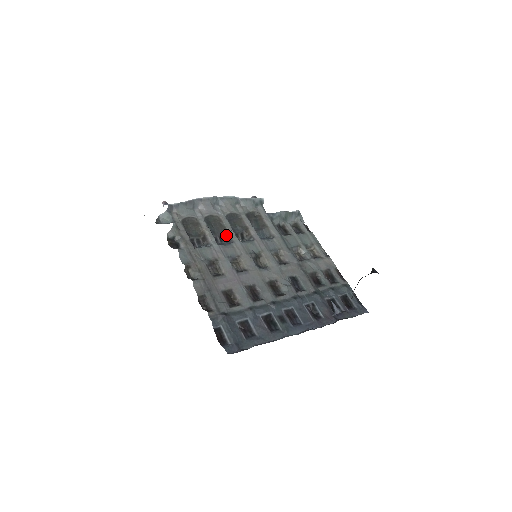
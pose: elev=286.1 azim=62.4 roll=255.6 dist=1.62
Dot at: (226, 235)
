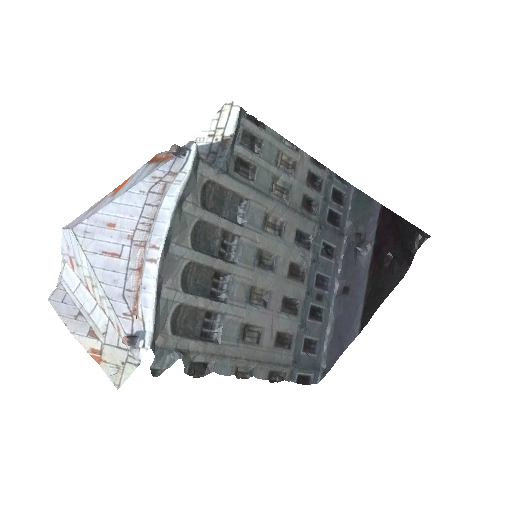
Dot at: (216, 274)
